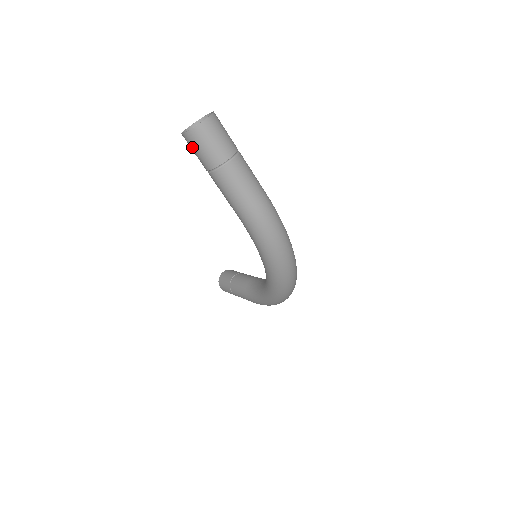
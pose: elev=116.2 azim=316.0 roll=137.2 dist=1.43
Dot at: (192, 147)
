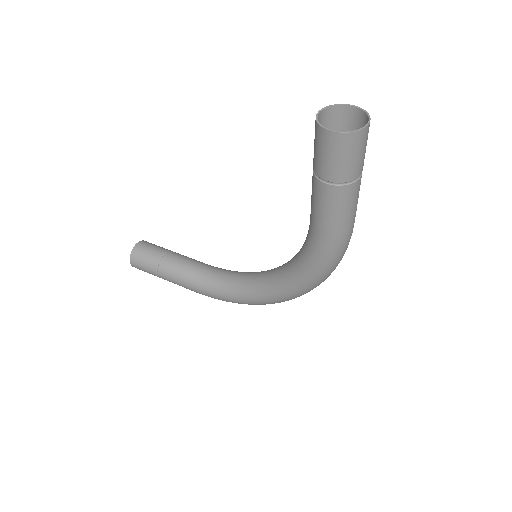
Dot at: (332, 150)
